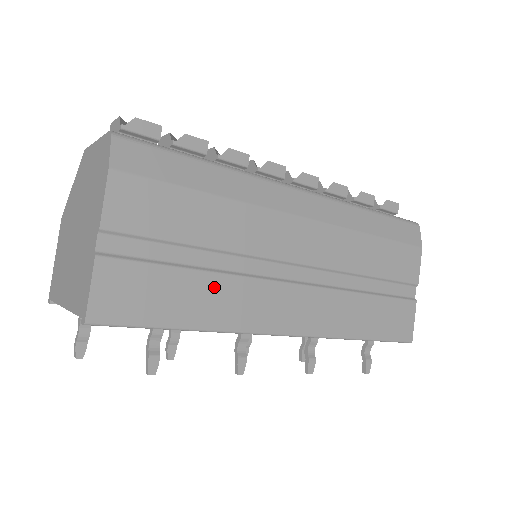
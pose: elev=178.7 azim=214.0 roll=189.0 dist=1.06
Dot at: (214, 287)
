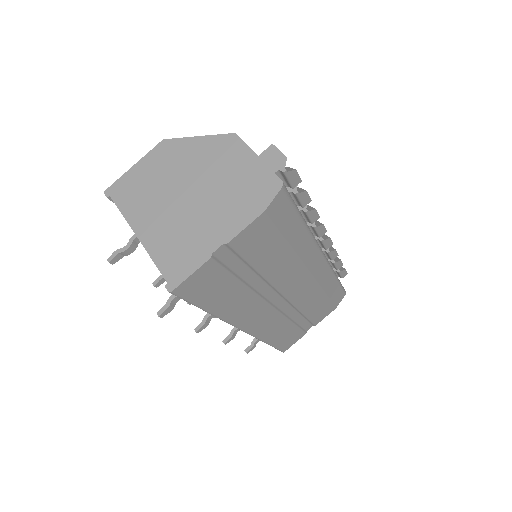
Dot at: (241, 295)
